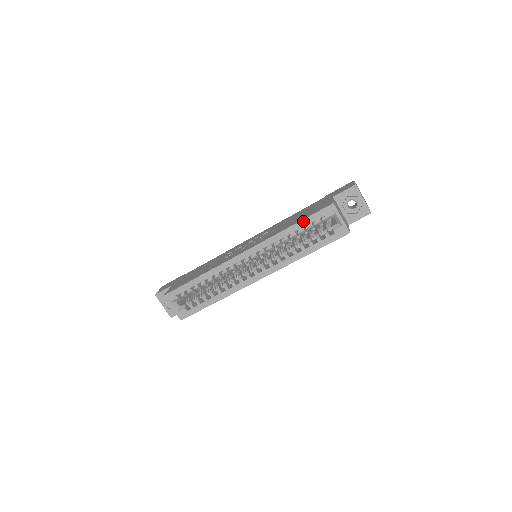
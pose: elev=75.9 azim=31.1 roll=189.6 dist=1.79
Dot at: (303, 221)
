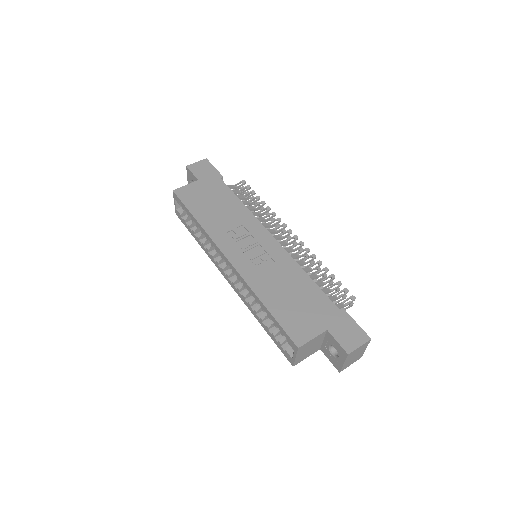
Dot at: (273, 317)
